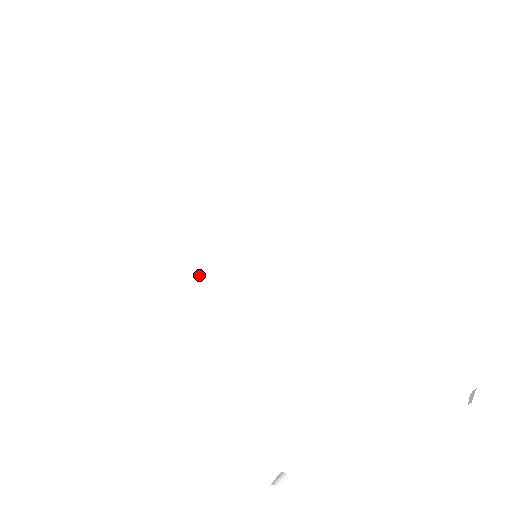
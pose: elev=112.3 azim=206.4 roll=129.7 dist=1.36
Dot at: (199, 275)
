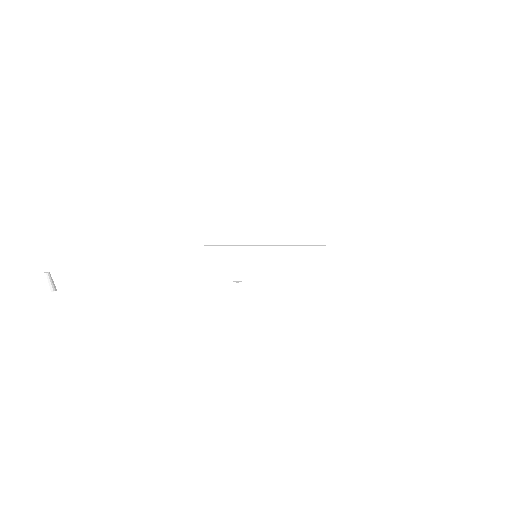
Dot at: (218, 245)
